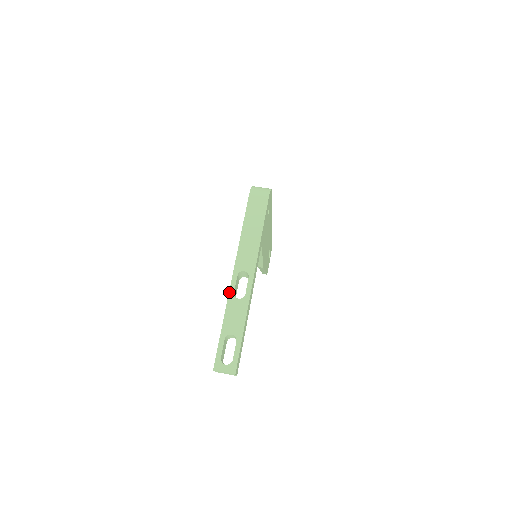
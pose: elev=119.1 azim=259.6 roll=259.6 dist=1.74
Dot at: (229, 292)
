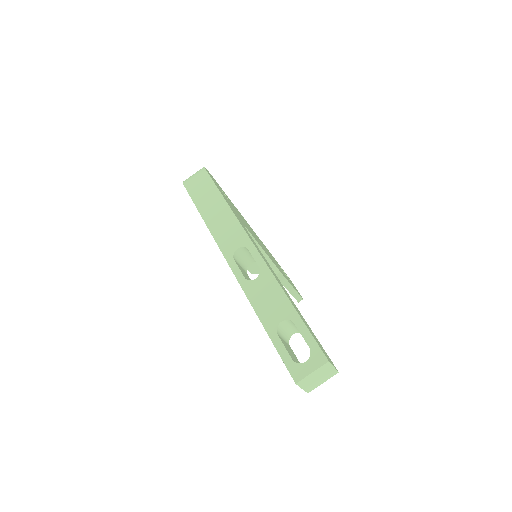
Dot at: occluded
